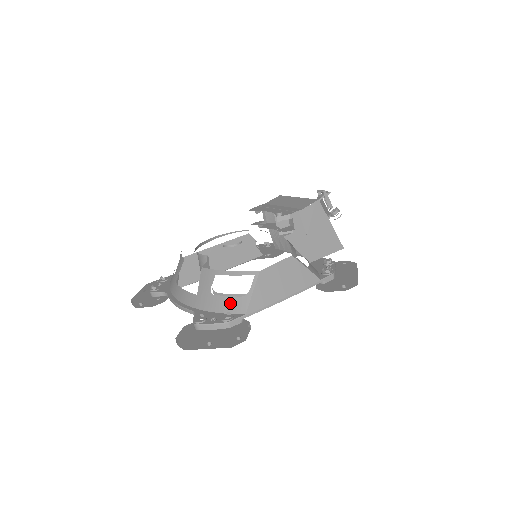
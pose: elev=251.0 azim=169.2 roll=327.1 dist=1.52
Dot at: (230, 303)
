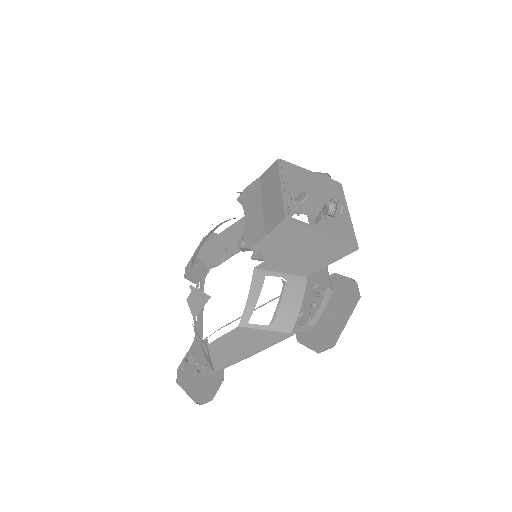
Dot at: (204, 353)
